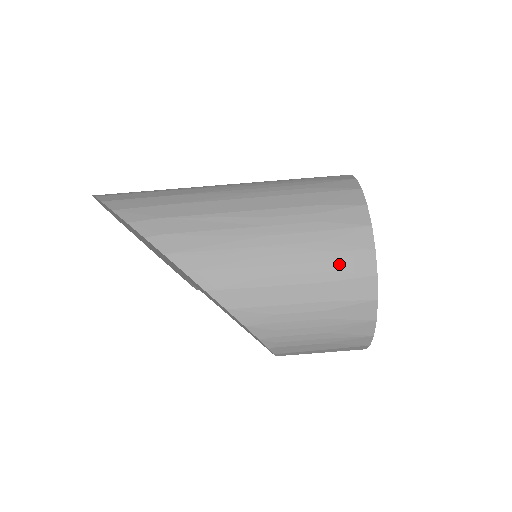
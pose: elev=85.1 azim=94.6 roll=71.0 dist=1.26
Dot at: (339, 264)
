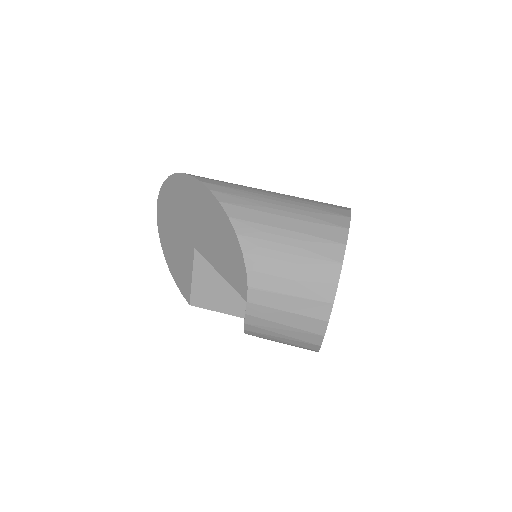
Dot at: (322, 216)
